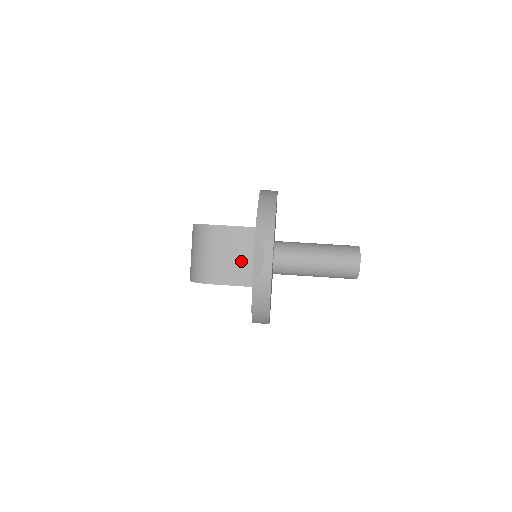
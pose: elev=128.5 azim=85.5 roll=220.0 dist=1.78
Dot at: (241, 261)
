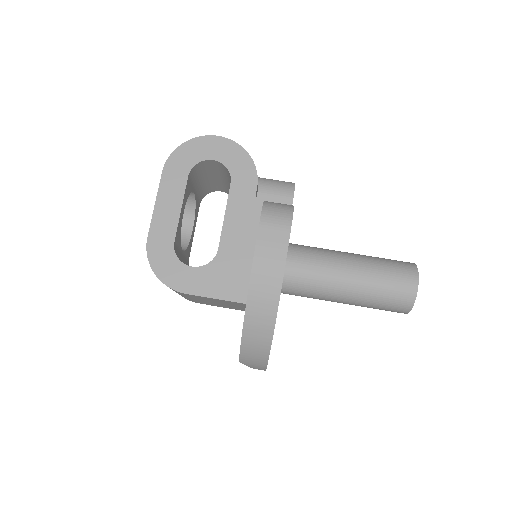
Dot at: occluded
